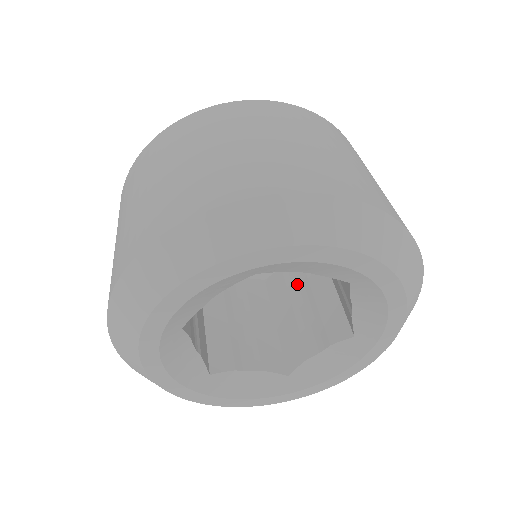
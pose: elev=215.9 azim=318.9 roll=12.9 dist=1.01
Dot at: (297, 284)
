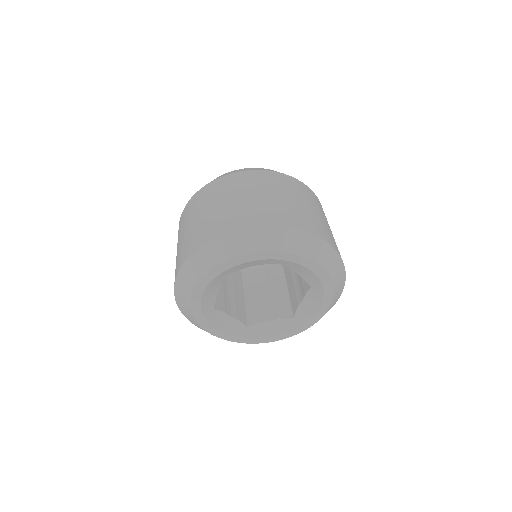
Dot at: occluded
